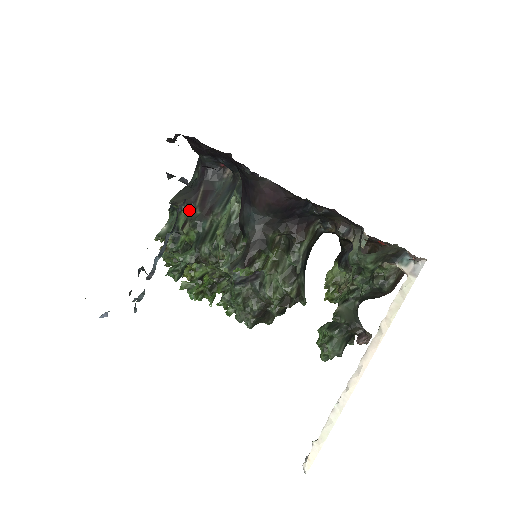
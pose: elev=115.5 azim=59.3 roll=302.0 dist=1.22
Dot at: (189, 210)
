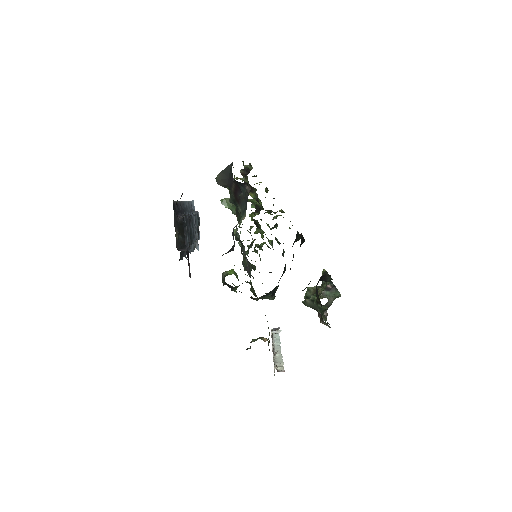
Dot at: occluded
